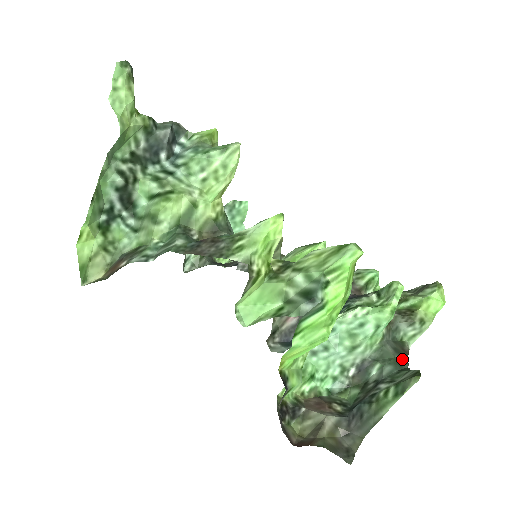
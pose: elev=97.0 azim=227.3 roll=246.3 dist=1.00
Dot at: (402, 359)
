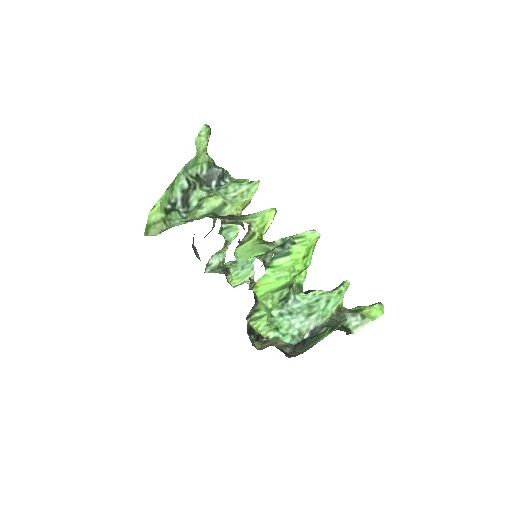
Dot at: (343, 329)
